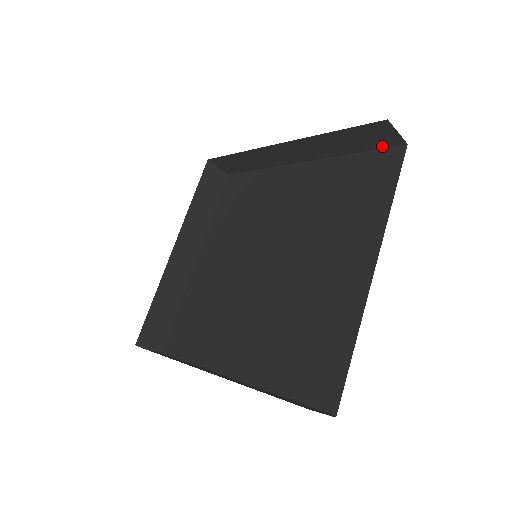
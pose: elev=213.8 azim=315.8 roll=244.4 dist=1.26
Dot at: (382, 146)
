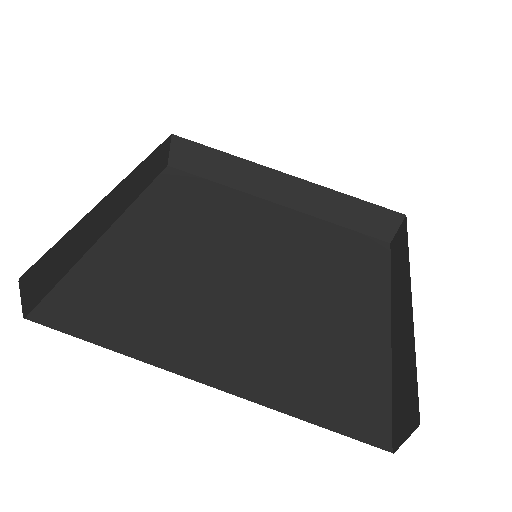
Dot at: (370, 233)
